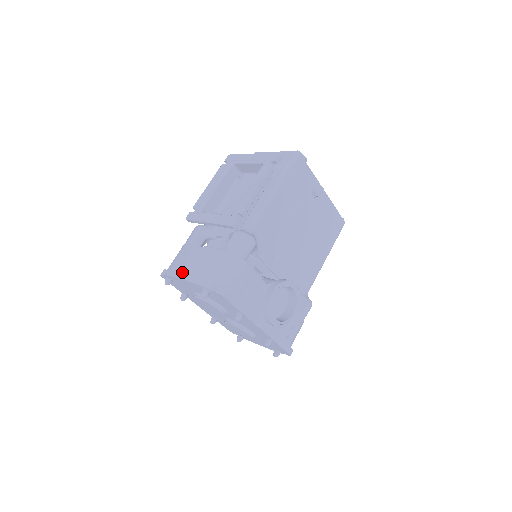
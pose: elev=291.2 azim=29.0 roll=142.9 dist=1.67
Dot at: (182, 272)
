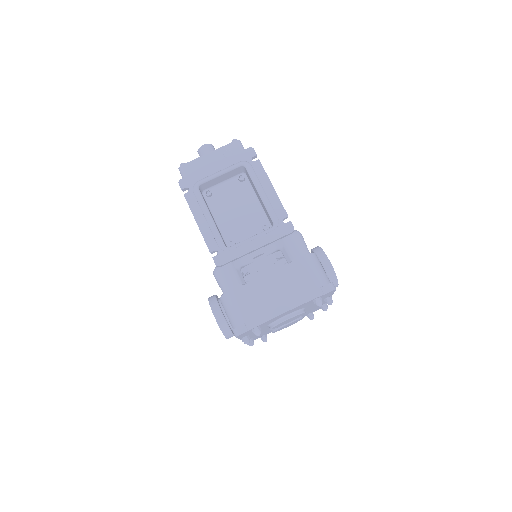
Dot at: (277, 308)
